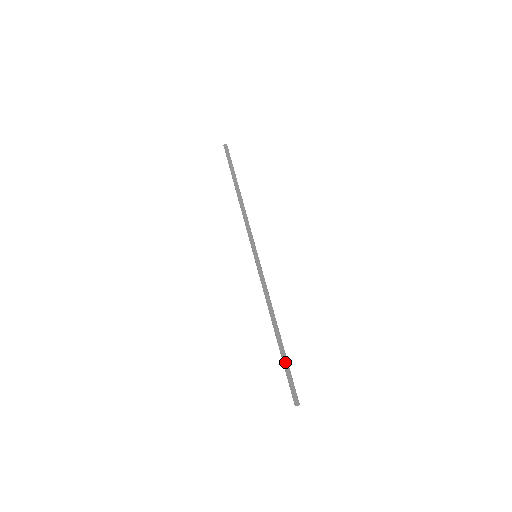
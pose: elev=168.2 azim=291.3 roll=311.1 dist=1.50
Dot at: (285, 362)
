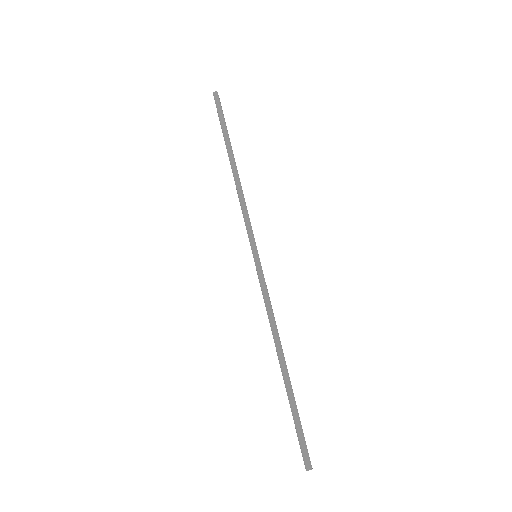
Dot at: (296, 408)
